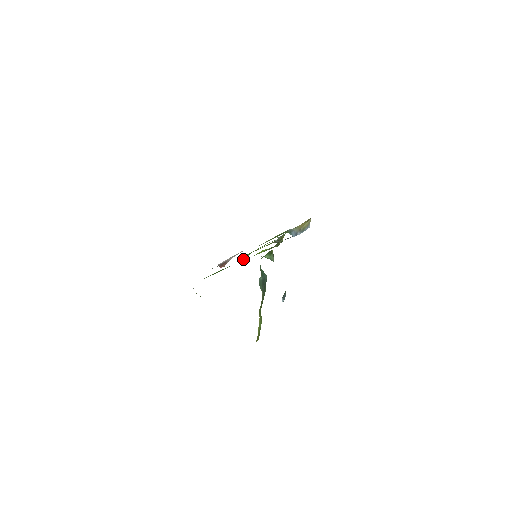
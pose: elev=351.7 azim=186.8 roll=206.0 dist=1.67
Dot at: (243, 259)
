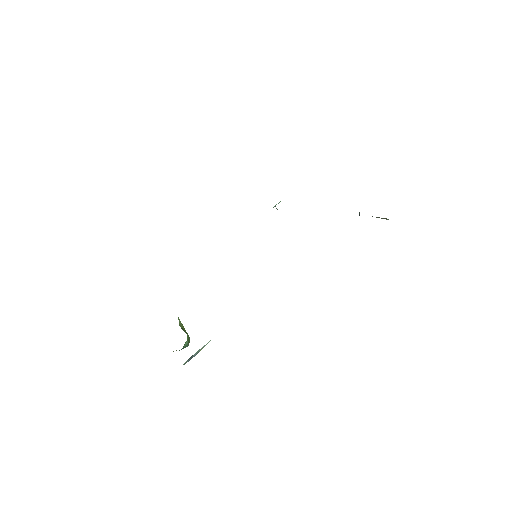
Dot at: occluded
